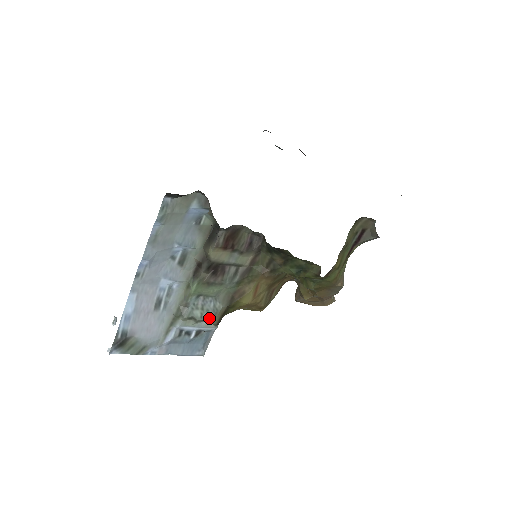
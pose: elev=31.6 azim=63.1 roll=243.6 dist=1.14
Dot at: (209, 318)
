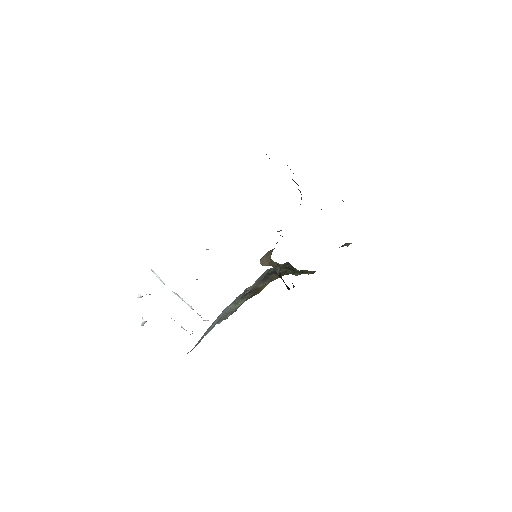
Dot at: (236, 310)
